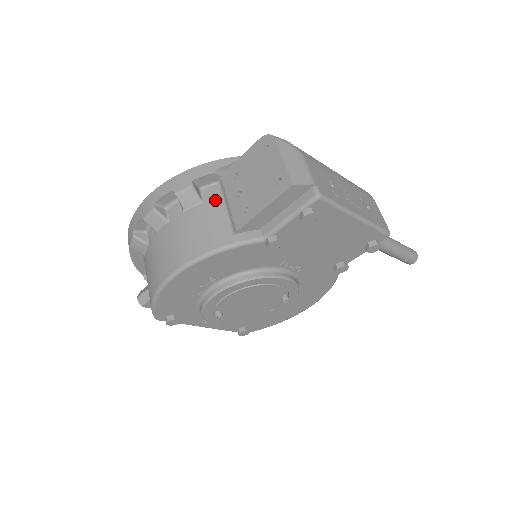
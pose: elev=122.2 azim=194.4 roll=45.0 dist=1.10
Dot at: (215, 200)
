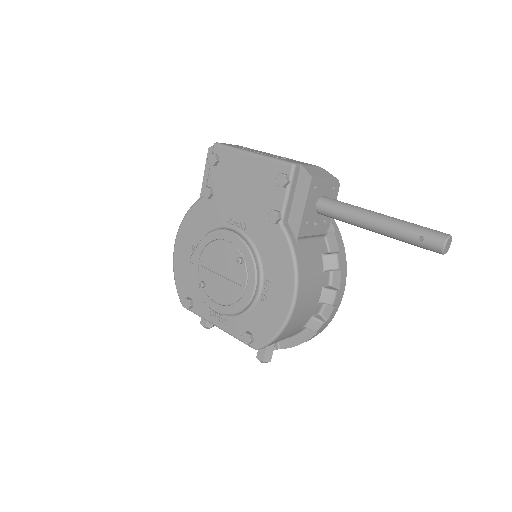
Dot at: occluded
